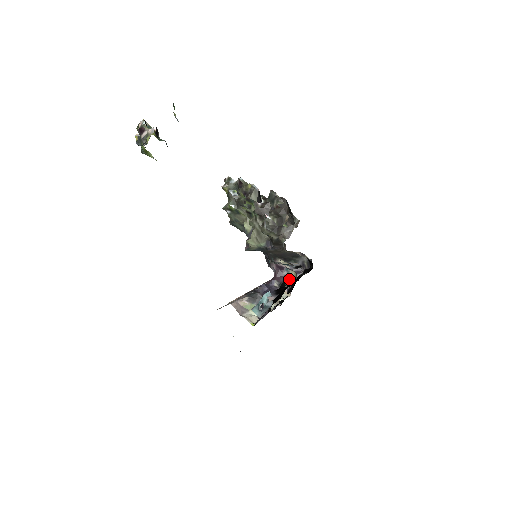
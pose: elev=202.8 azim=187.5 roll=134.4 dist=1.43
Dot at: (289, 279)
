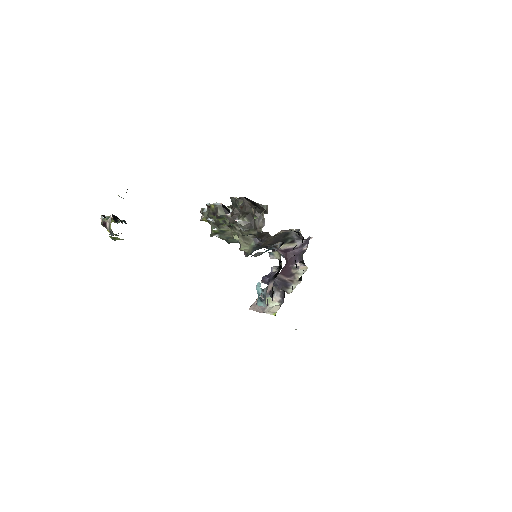
Dot at: (278, 259)
